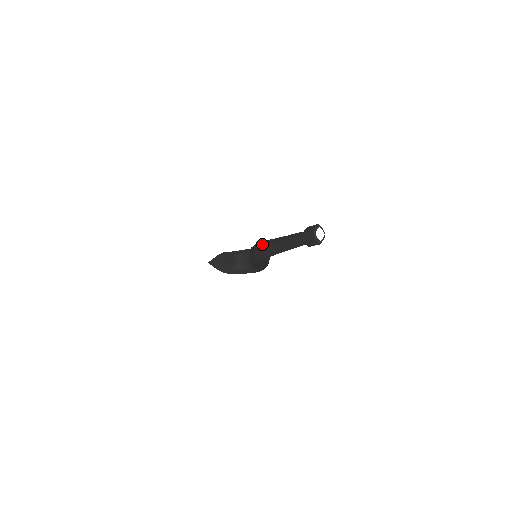
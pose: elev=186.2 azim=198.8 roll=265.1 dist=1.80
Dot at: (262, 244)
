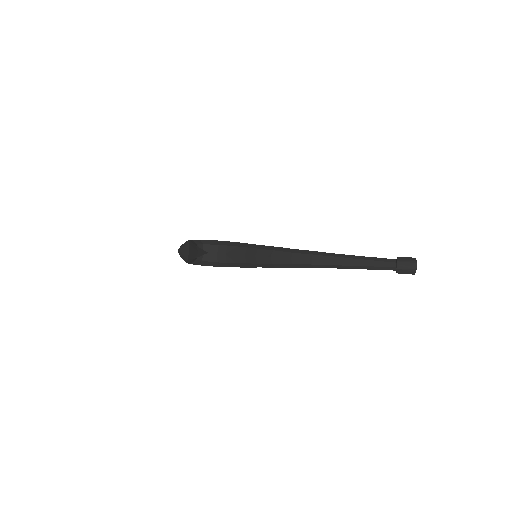
Dot at: (316, 255)
